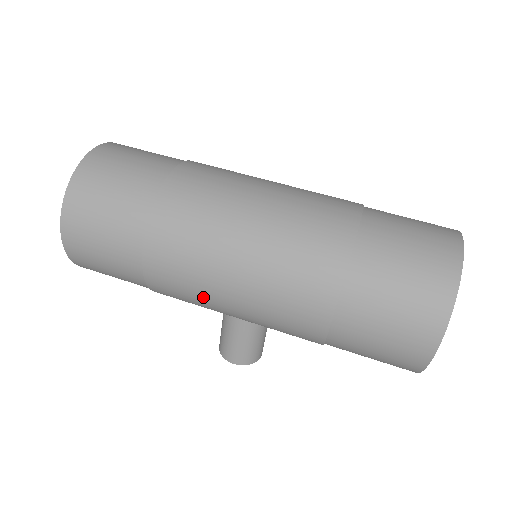
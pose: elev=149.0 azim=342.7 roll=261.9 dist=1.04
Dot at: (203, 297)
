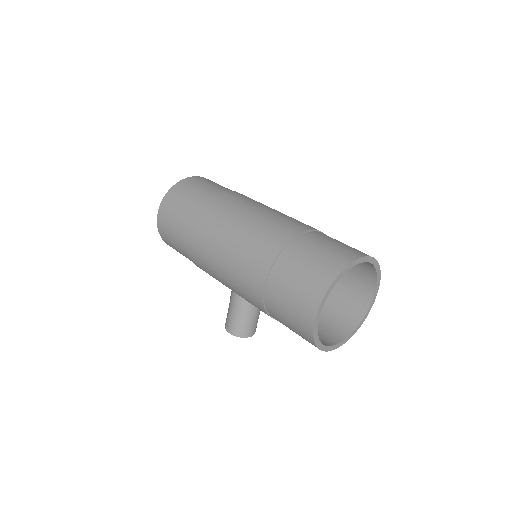
Dot at: (209, 264)
